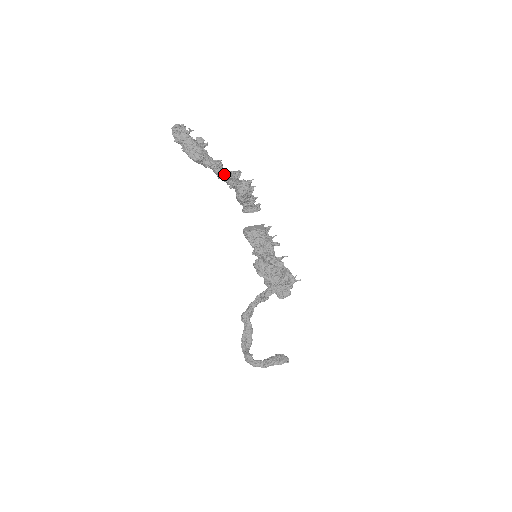
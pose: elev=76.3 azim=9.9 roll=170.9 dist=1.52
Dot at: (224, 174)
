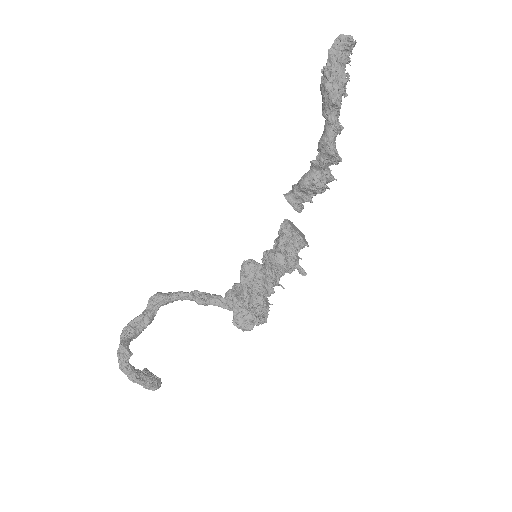
Dot at: (333, 145)
